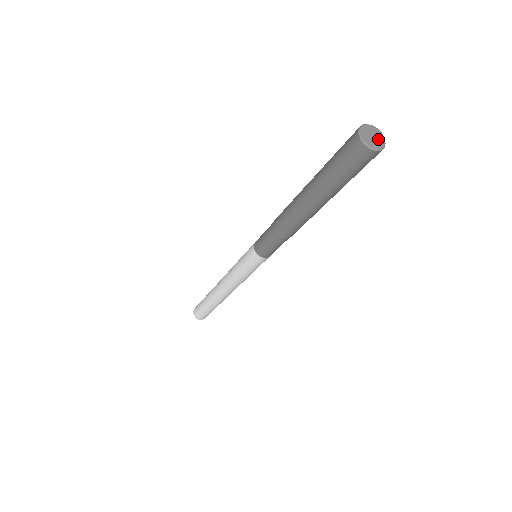
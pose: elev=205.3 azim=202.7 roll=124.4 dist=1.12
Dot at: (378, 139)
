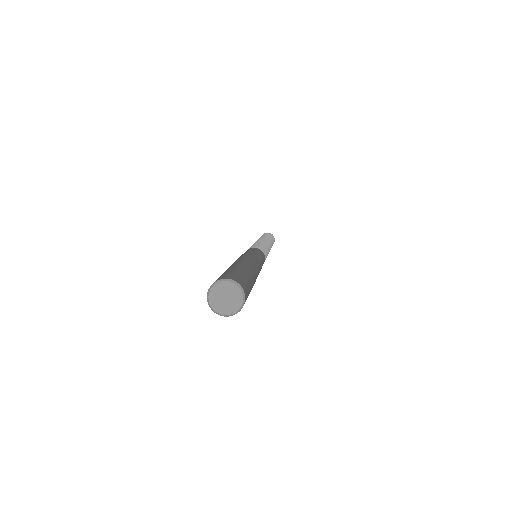
Dot at: (232, 296)
